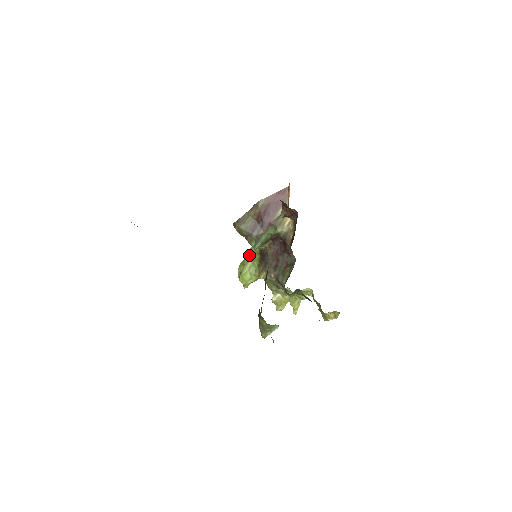
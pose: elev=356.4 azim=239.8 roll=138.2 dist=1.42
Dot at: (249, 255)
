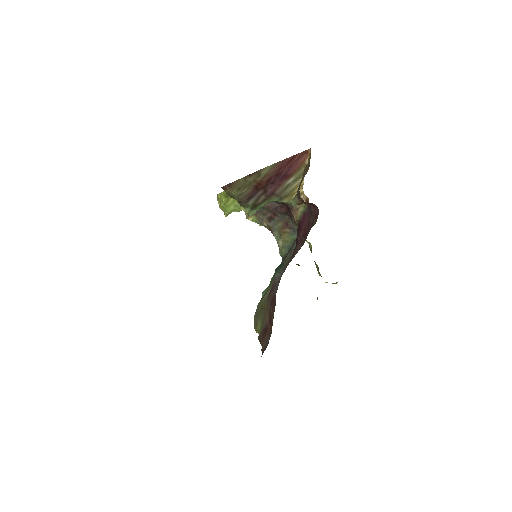
Dot at: occluded
